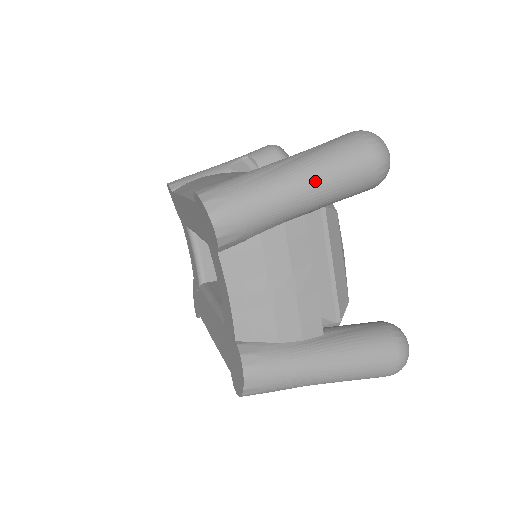
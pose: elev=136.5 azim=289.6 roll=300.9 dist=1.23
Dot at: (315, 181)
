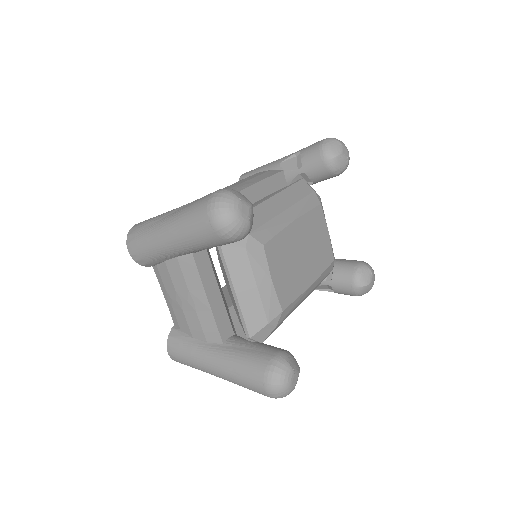
Dot at: (174, 235)
